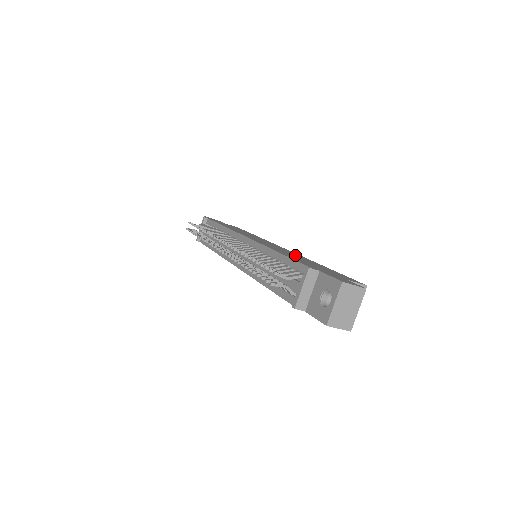
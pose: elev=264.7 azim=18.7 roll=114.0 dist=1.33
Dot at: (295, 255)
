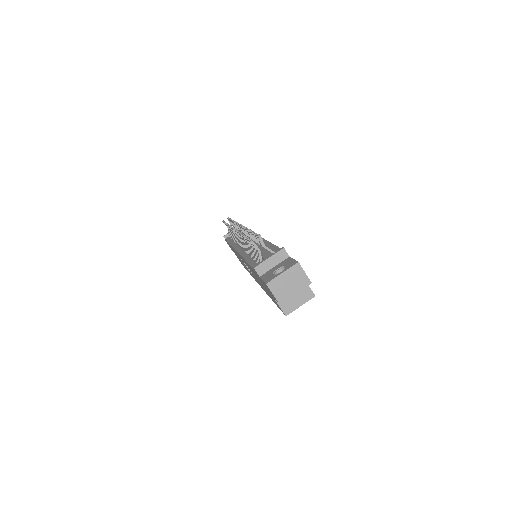
Dot at: occluded
